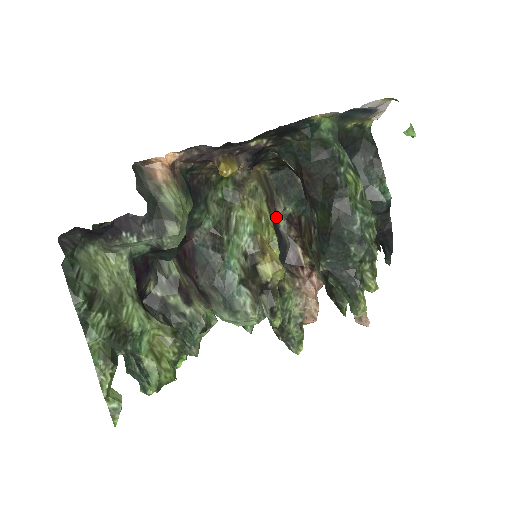
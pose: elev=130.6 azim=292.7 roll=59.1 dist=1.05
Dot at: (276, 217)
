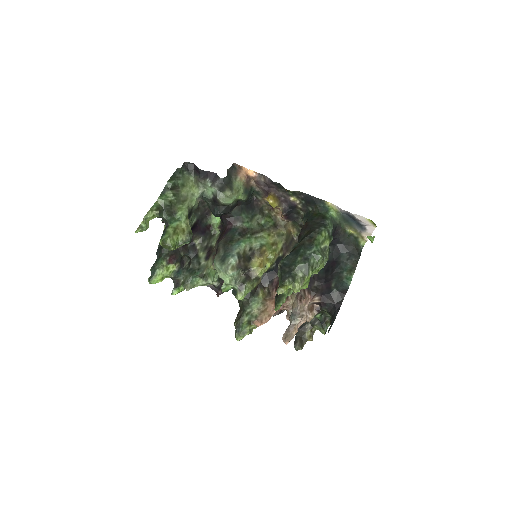
Dot at: (283, 257)
